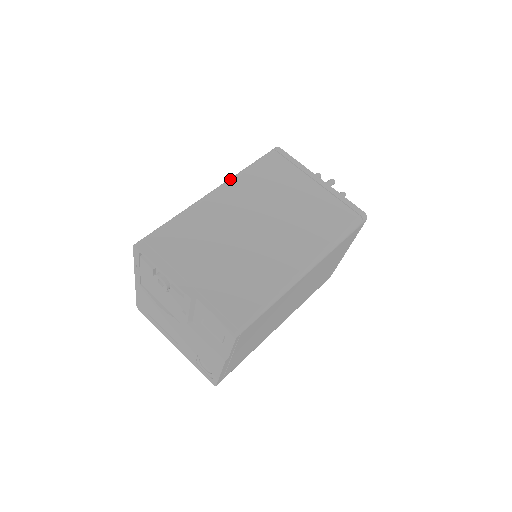
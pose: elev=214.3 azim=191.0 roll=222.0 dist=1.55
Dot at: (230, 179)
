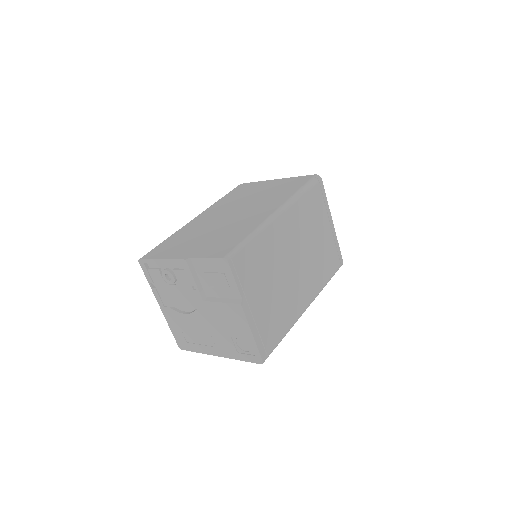
Dot at: (206, 209)
